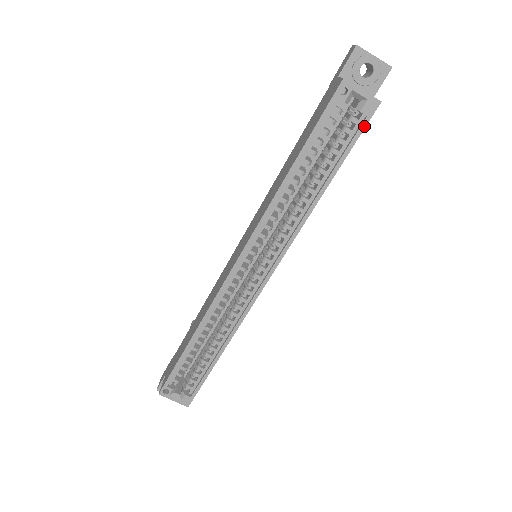
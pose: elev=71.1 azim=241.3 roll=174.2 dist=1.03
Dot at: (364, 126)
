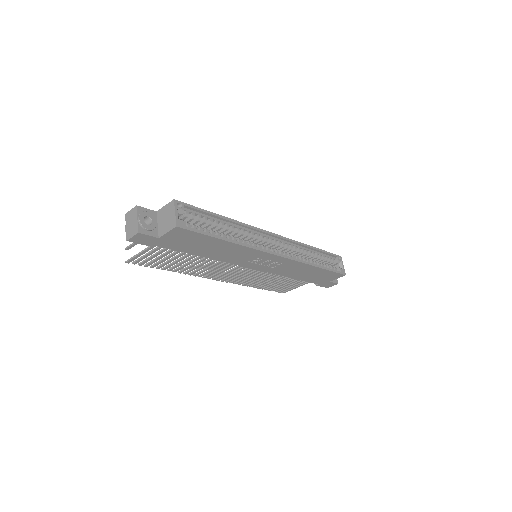
Dot at: (339, 272)
